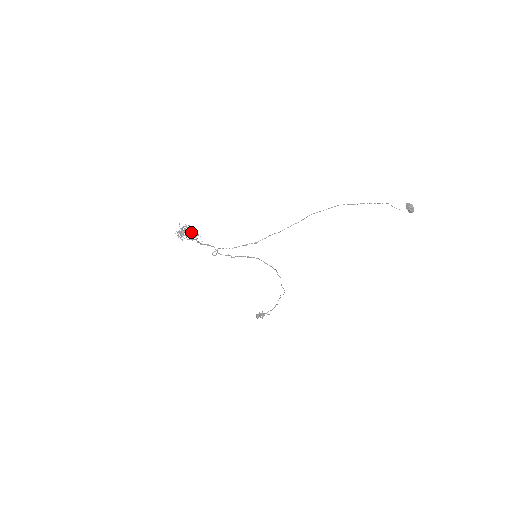
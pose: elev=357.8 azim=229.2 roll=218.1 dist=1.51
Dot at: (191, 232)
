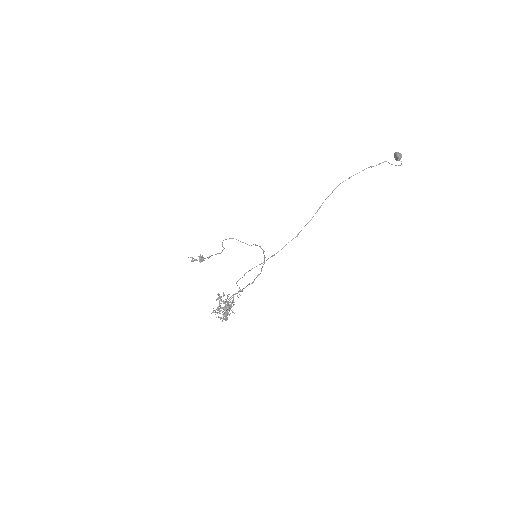
Dot at: (230, 304)
